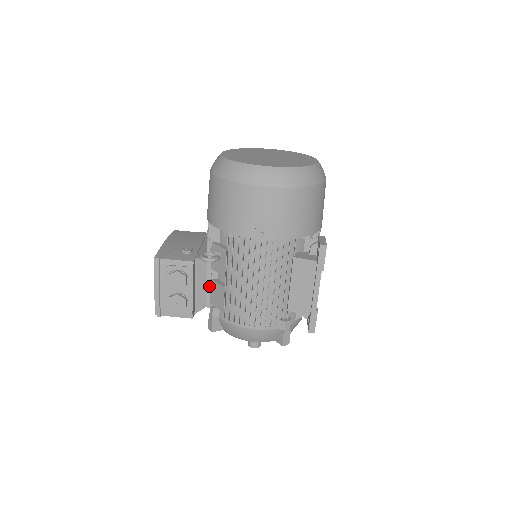
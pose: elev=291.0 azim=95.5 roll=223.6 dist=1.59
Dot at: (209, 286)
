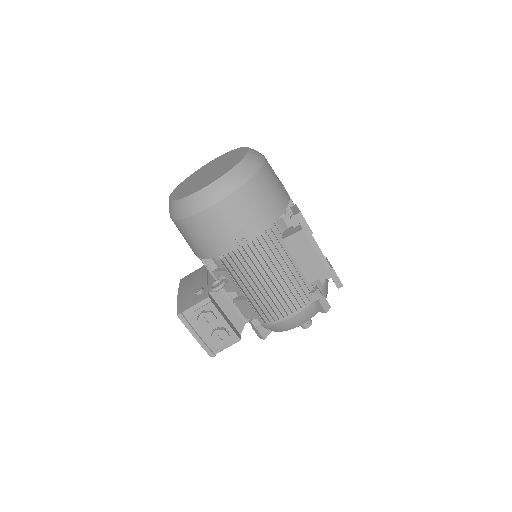
Dot at: (236, 306)
